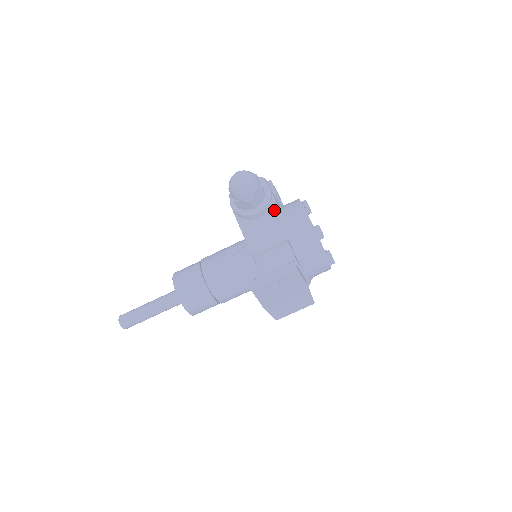
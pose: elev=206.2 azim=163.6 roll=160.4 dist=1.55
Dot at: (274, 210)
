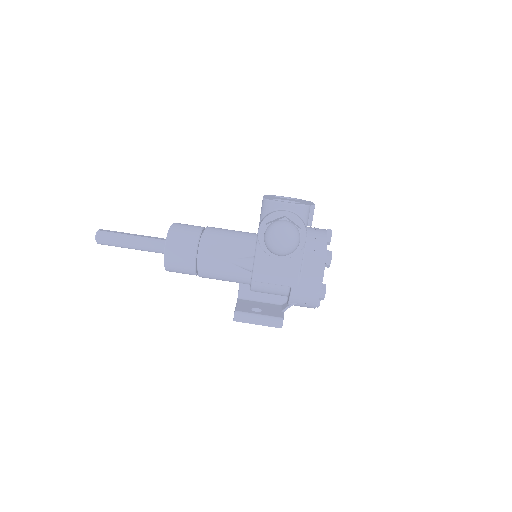
Dot at: (296, 259)
